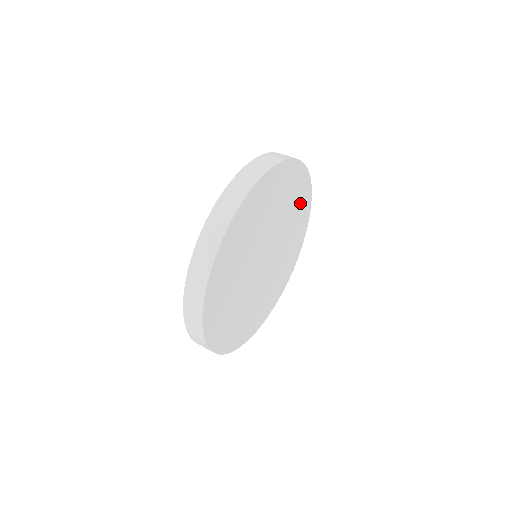
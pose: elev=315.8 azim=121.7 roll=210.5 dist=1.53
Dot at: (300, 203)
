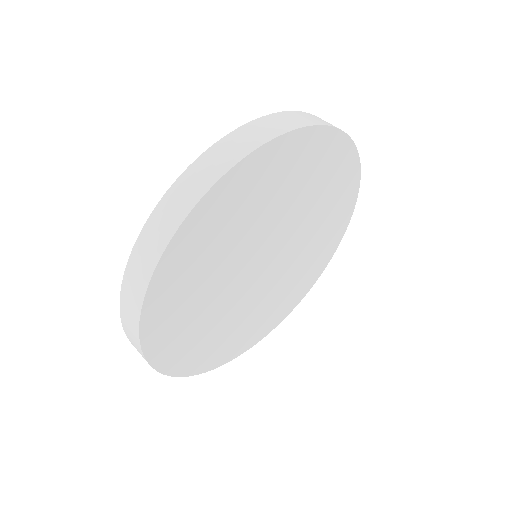
Dot at: (333, 226)
